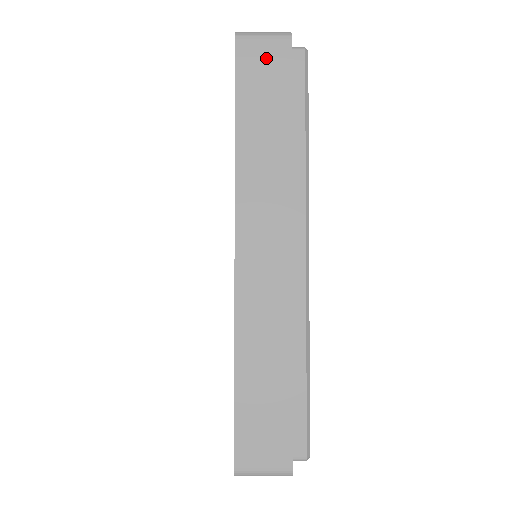
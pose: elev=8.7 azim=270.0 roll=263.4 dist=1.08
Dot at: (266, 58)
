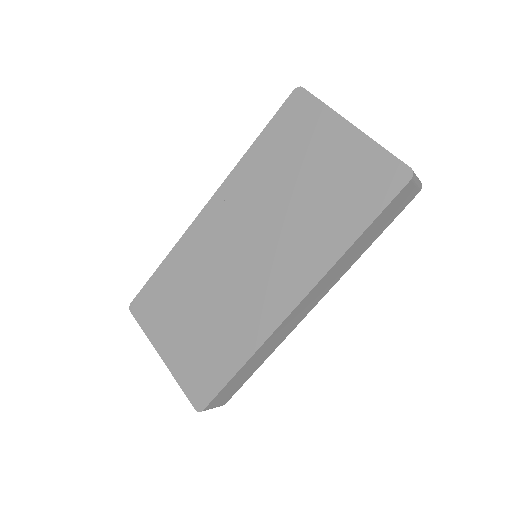
Dot at: (405, 199)
